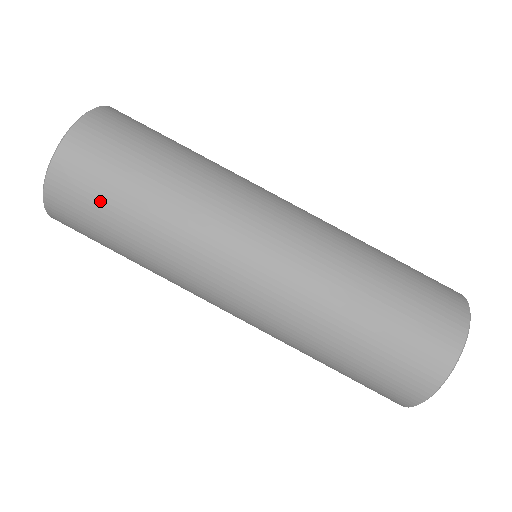
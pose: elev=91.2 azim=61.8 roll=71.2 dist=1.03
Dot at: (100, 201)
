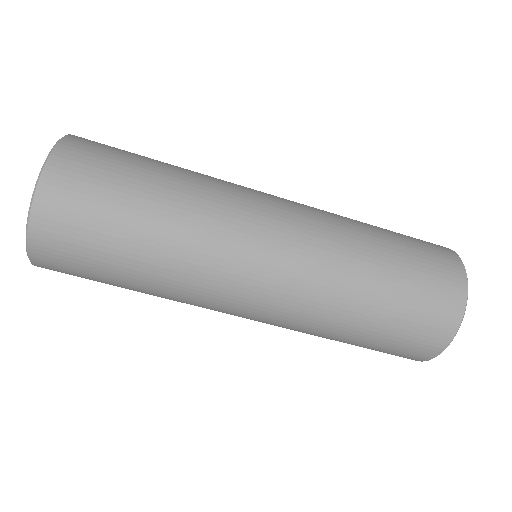
Dot at: (94, 245)
